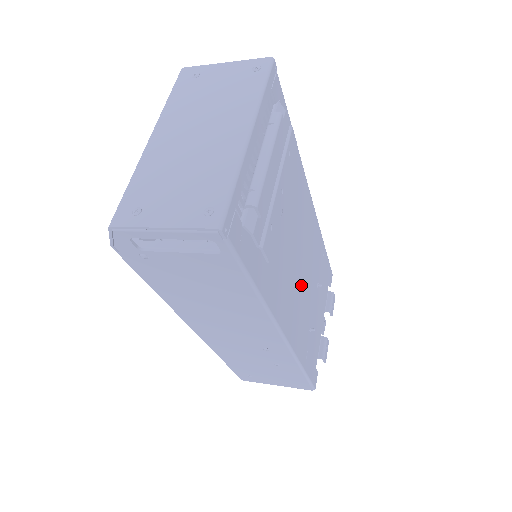
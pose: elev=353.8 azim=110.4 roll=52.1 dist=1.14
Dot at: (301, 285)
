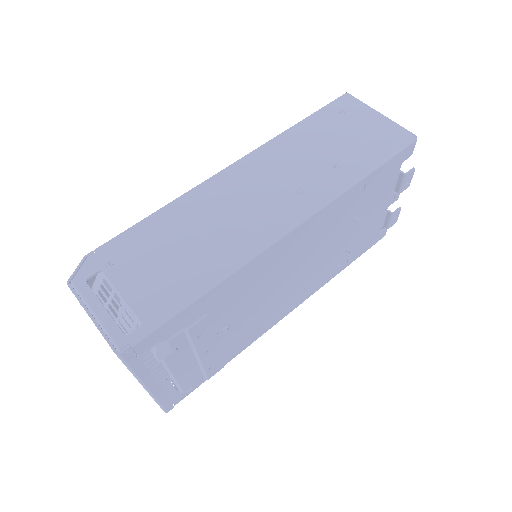
Dot at: (305, 274)
